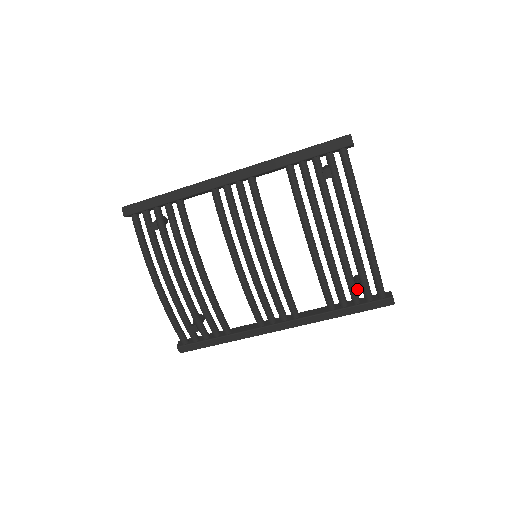
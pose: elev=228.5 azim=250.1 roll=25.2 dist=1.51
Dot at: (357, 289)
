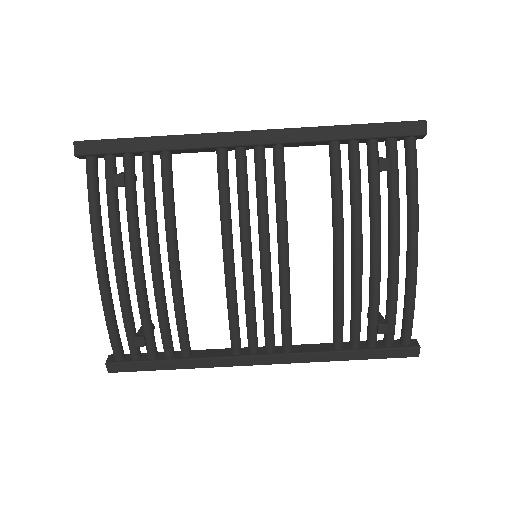
Dot at: (380, 328)
